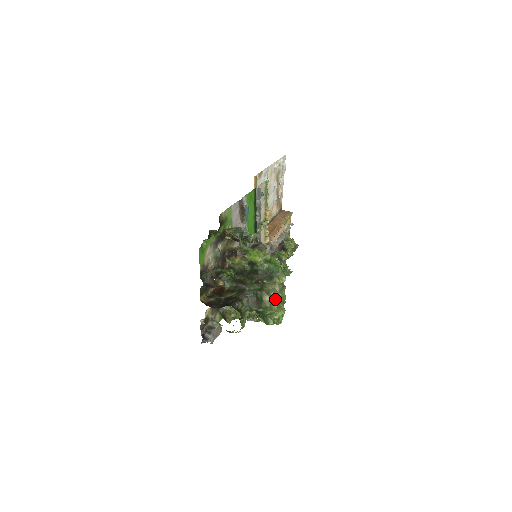
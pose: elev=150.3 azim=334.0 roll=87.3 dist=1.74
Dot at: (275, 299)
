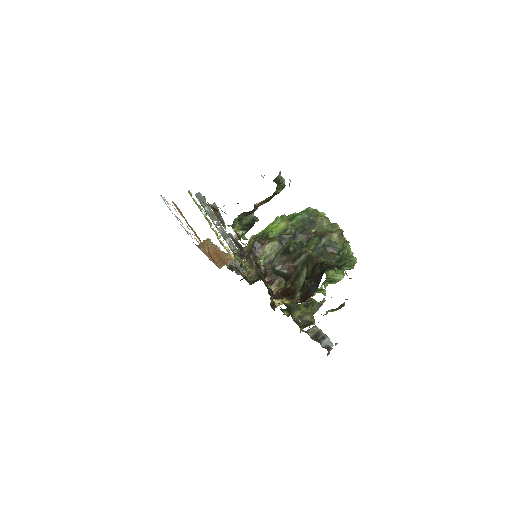
Dot at: (340, 230)
